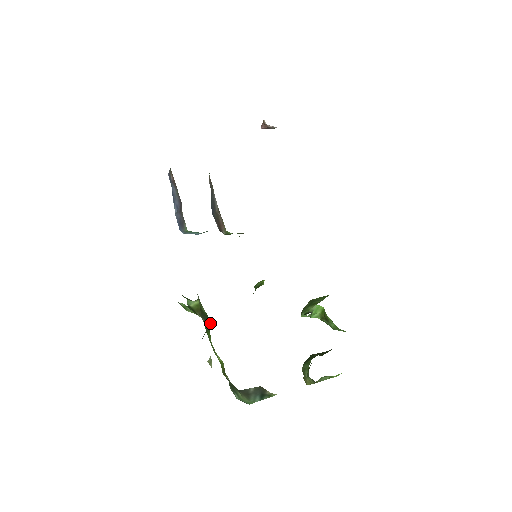
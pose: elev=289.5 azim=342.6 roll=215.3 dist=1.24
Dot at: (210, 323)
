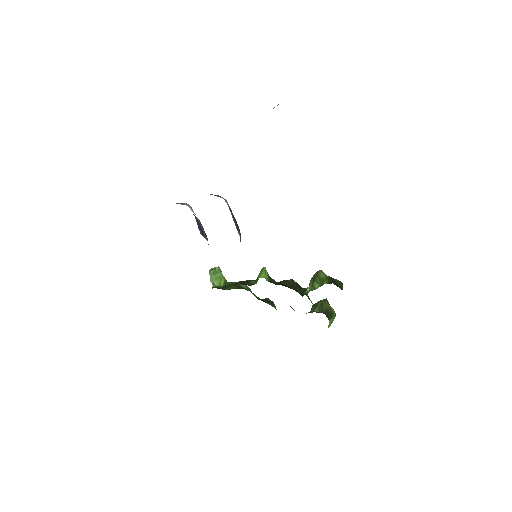
Dot at: occluded
